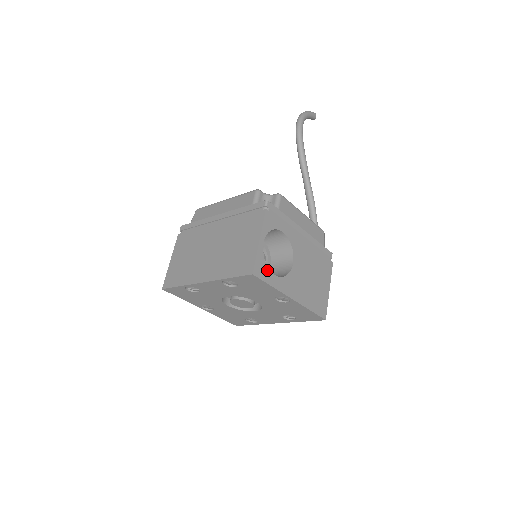
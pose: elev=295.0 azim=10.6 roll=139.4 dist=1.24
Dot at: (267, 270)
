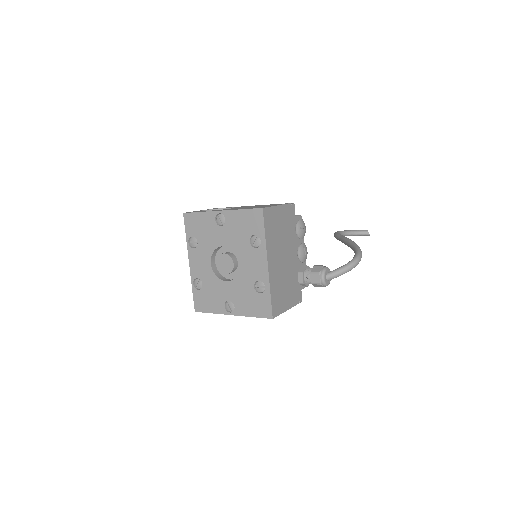
Dot at: occluded
